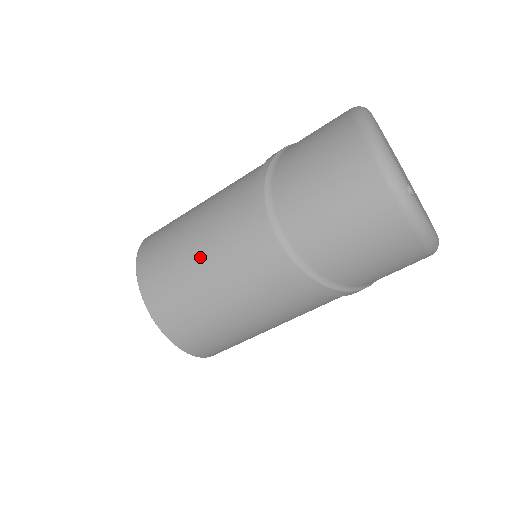
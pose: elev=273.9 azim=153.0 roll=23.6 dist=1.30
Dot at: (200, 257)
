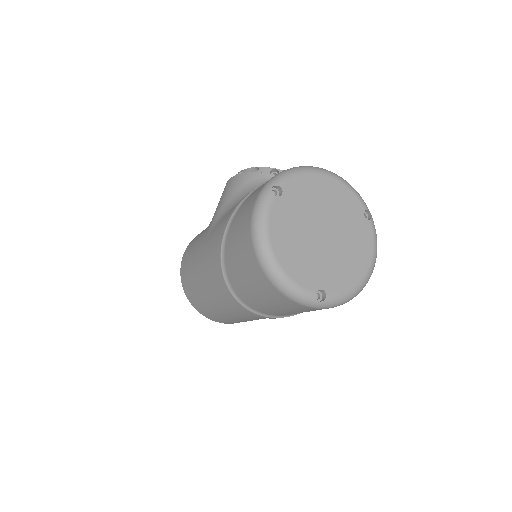
Dot at: (220, 310)
